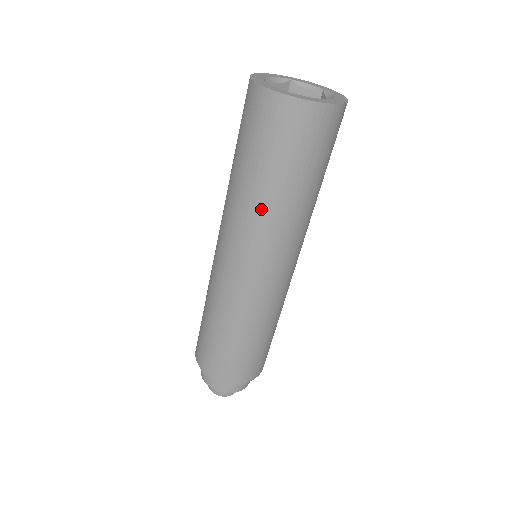
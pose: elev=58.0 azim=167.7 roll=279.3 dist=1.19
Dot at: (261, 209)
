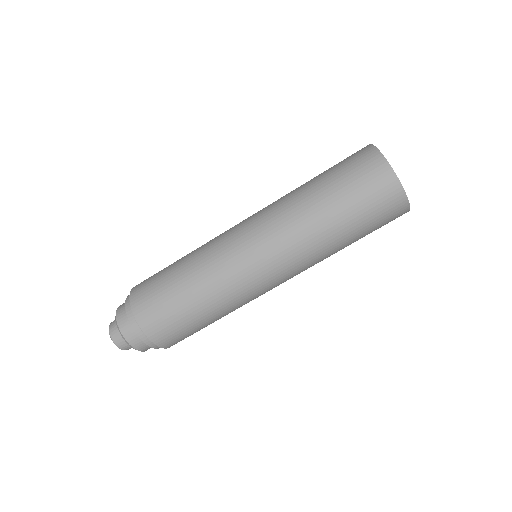
Dot at: (316, 234)
